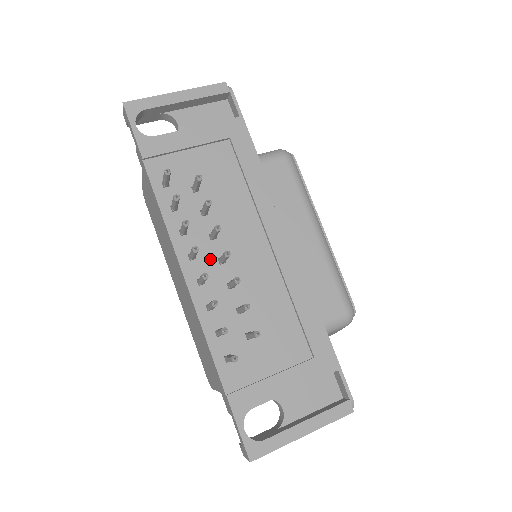
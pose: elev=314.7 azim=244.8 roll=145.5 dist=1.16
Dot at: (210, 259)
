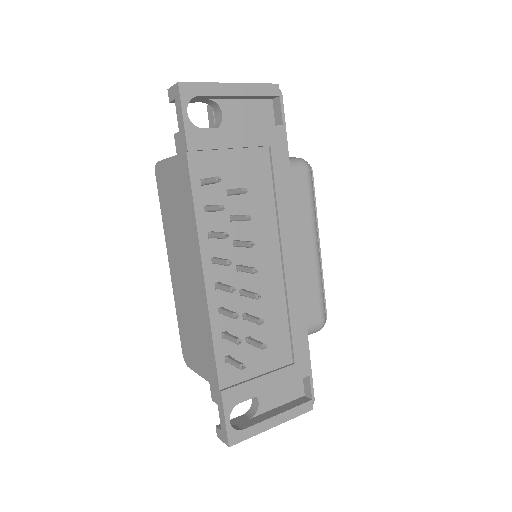
Dot at: (230, 265)
